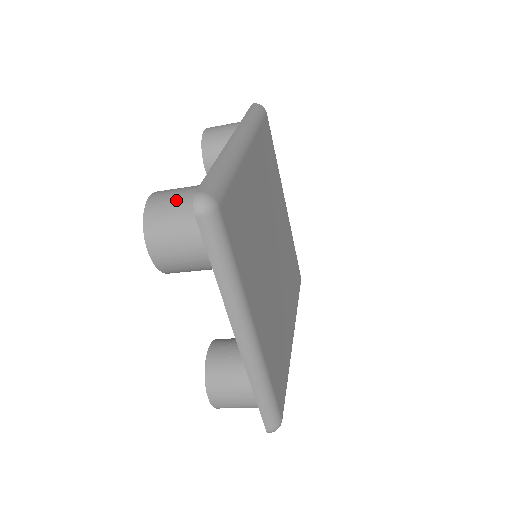
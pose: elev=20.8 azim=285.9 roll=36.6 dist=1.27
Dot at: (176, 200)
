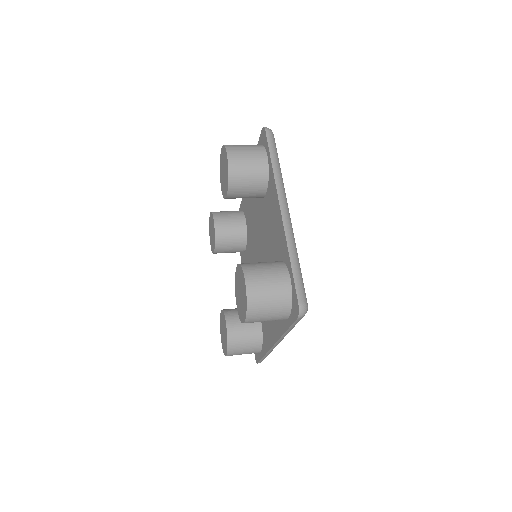
Dot at: (270, 291)
